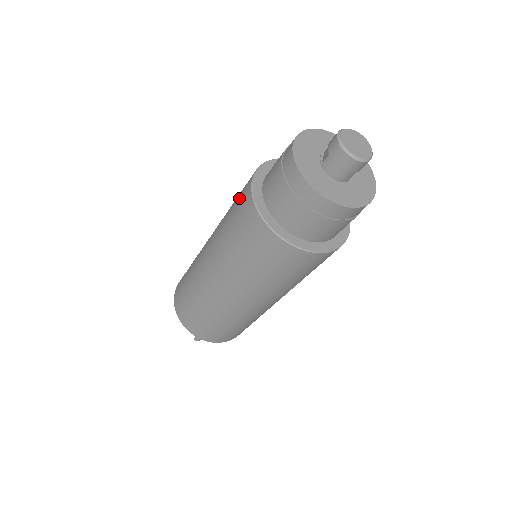
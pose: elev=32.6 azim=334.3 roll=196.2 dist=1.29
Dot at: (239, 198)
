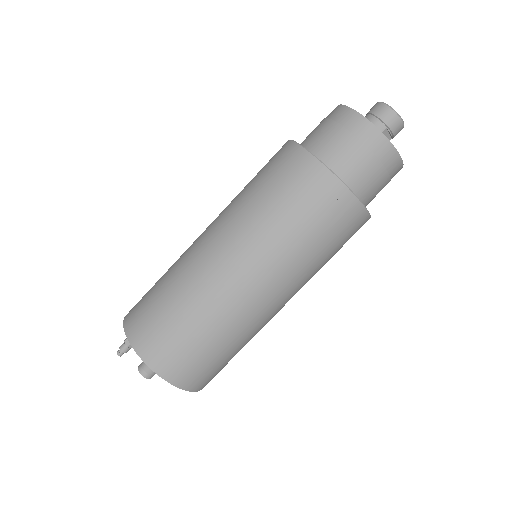
Dot at: occluded
